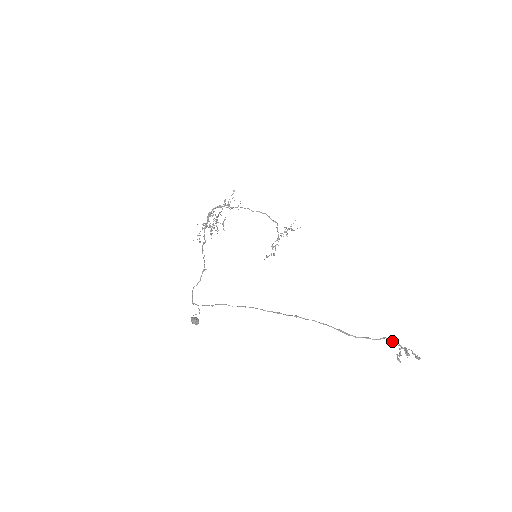
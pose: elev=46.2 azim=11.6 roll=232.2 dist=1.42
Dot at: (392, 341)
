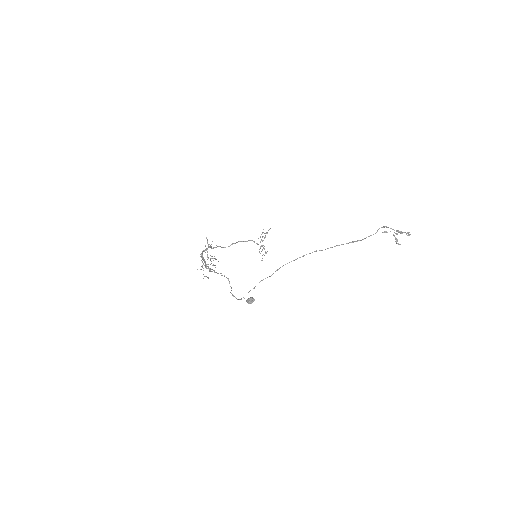
Dot at: (385, 231)
